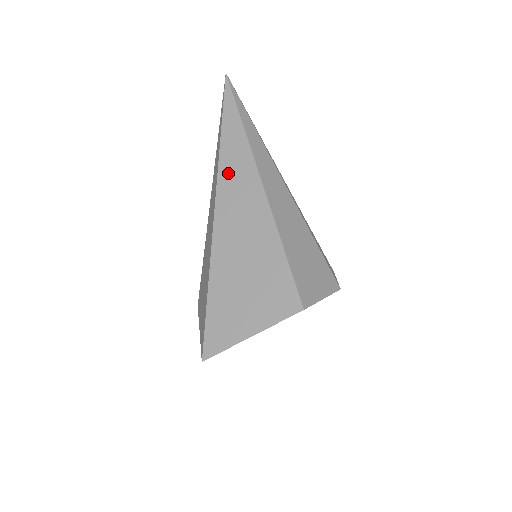
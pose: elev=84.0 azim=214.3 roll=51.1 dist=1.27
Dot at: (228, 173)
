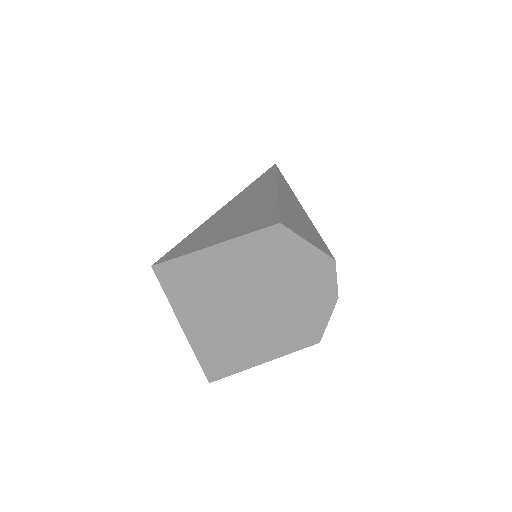
Dot at: (251, 189)
